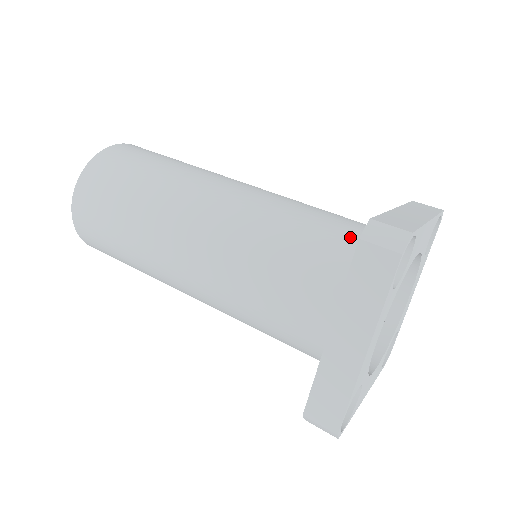
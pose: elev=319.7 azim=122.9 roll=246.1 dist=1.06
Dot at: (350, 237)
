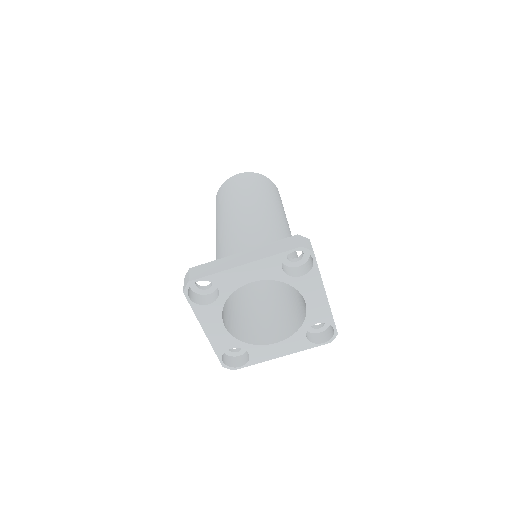
Dot at: occluded
